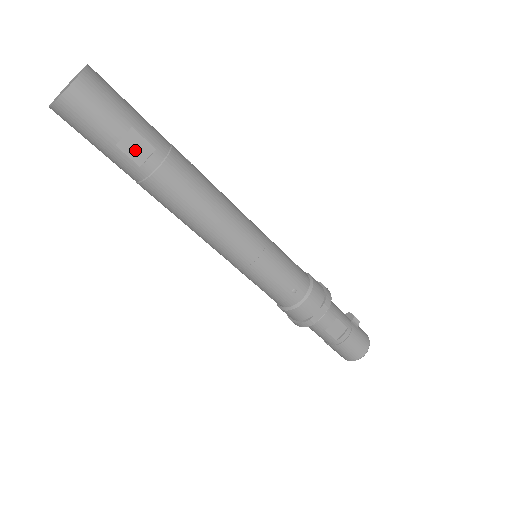
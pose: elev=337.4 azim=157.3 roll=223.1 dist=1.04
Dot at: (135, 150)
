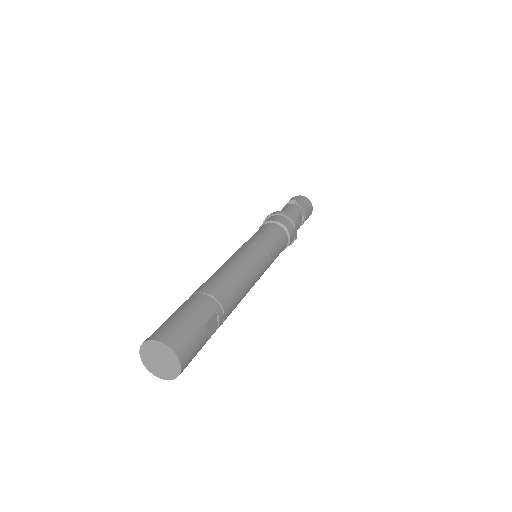
Dot at: (212, 327)
